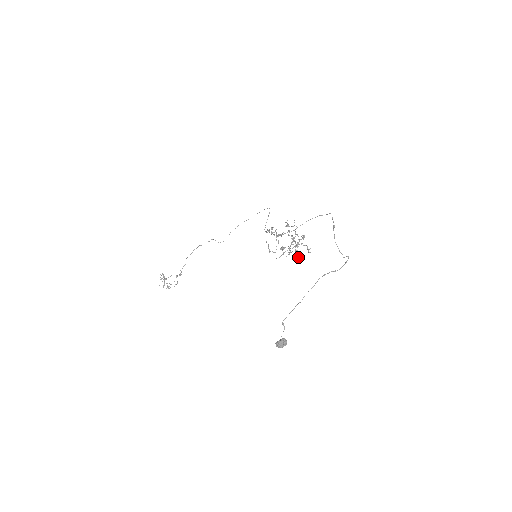
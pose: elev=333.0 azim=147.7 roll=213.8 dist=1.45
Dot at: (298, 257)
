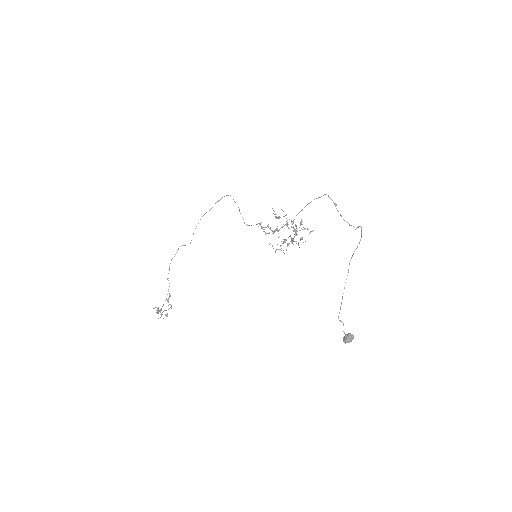
Dot at: occluded
